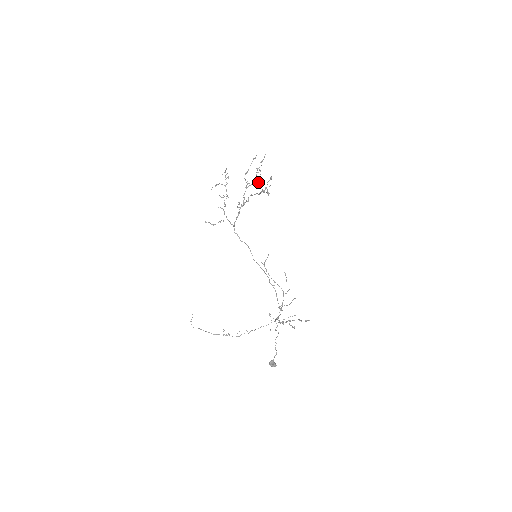
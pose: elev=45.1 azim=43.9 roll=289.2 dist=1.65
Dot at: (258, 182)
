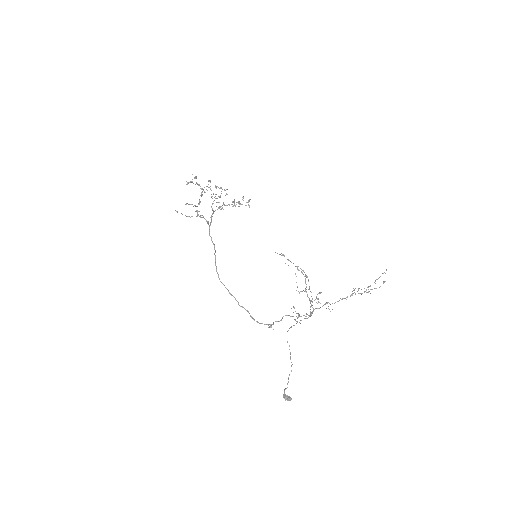
Dot at: occluded
